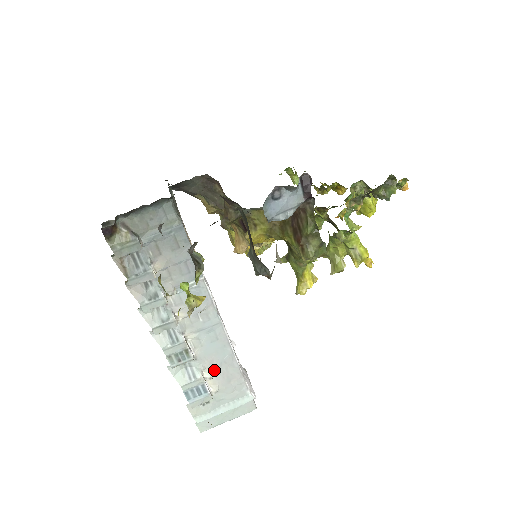
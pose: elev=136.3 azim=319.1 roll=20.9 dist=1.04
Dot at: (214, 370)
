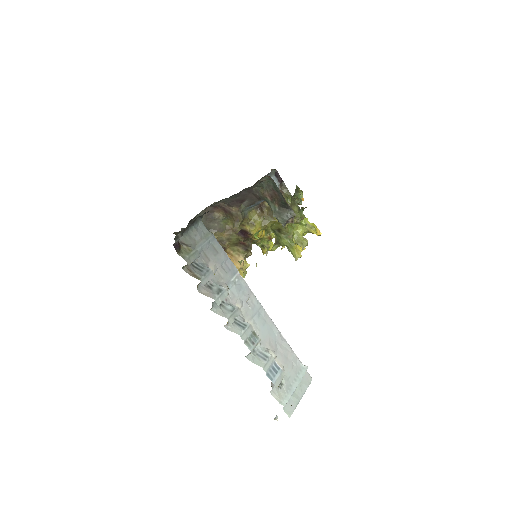
Dot at: (274, 350)
